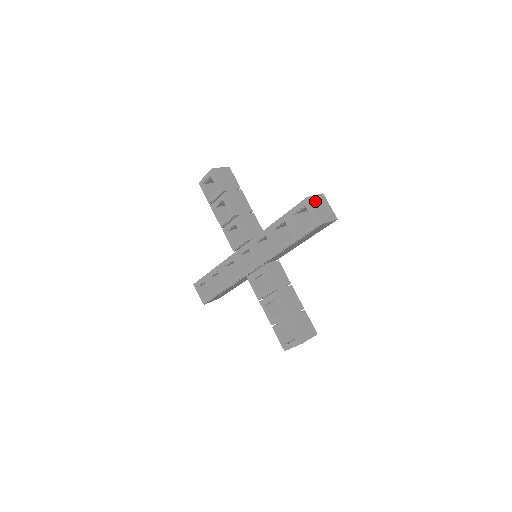
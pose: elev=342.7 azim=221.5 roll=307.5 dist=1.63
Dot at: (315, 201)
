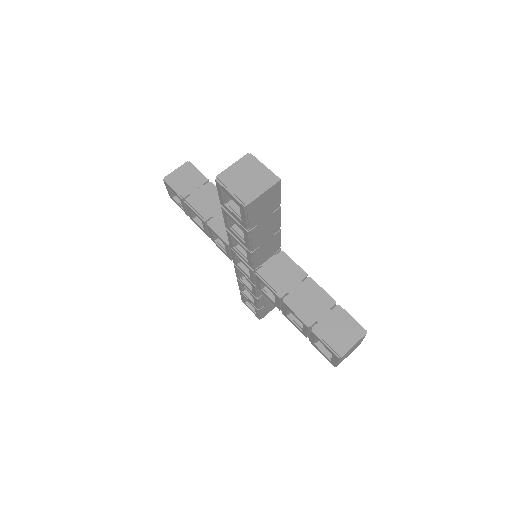
Dot at: (348, 352)
